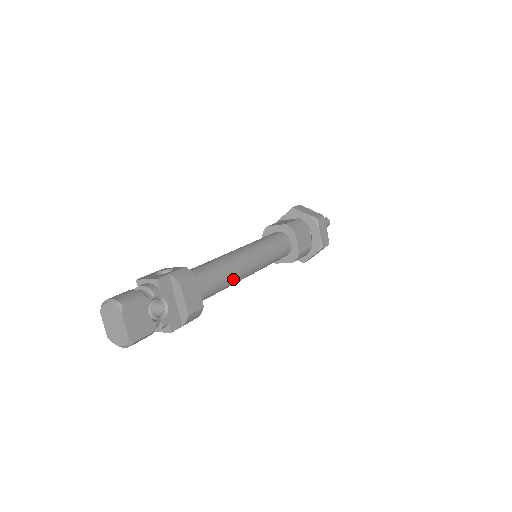
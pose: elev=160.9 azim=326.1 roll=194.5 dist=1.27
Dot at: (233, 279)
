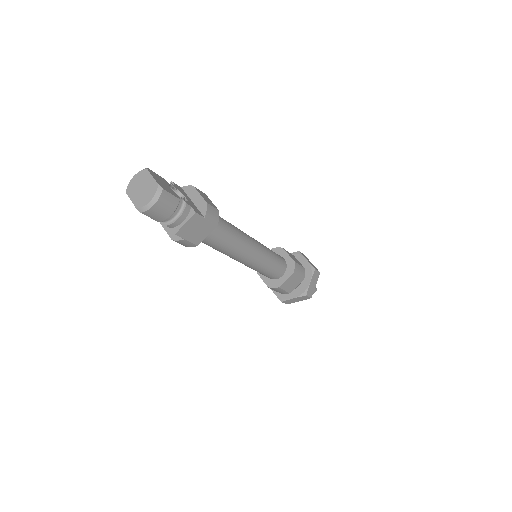
Dot at: (240, 234)
